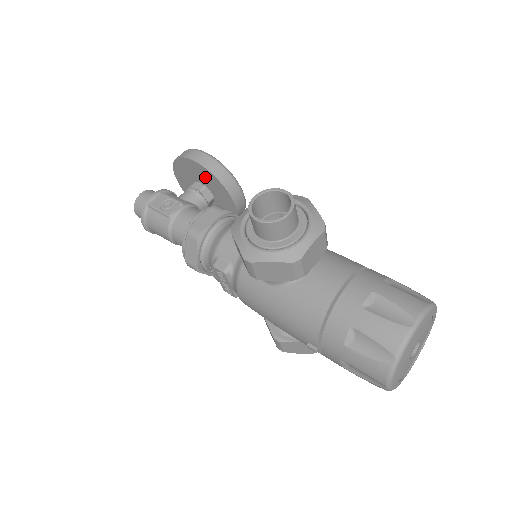
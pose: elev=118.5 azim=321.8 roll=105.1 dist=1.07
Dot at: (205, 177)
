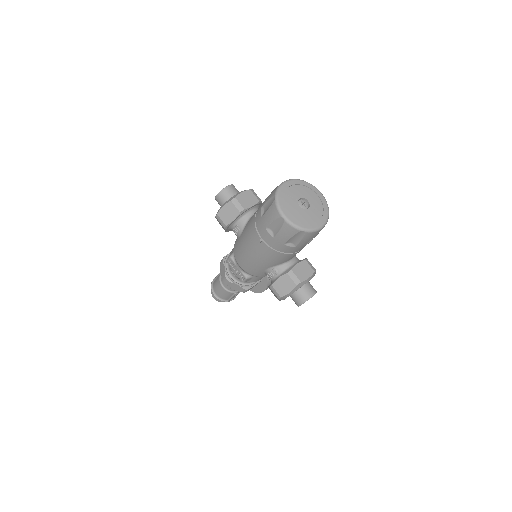
Dot at: occluded
